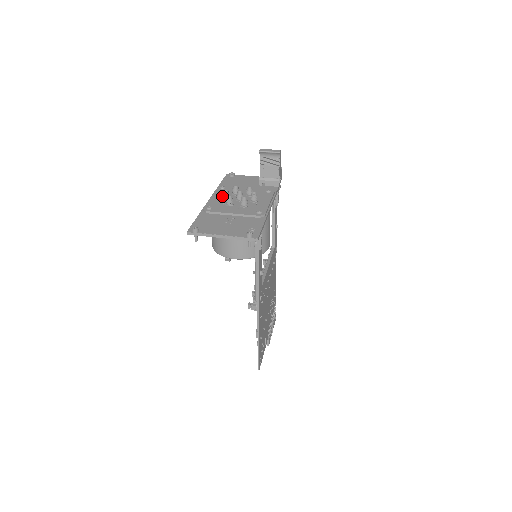
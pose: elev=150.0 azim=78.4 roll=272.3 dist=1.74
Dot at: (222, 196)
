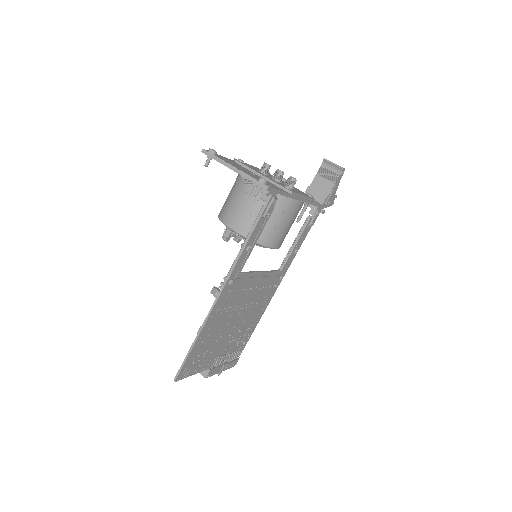
Dot at: (261, 167)
